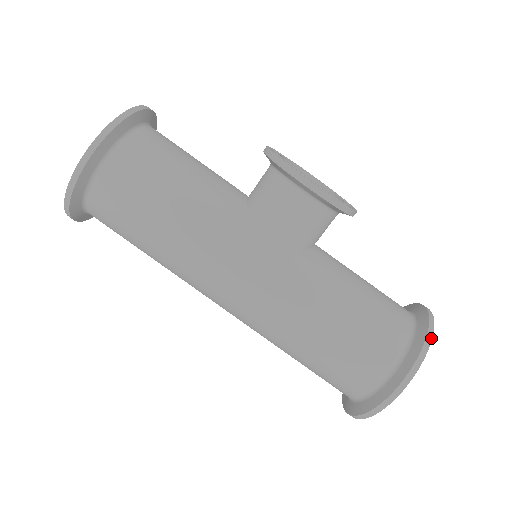
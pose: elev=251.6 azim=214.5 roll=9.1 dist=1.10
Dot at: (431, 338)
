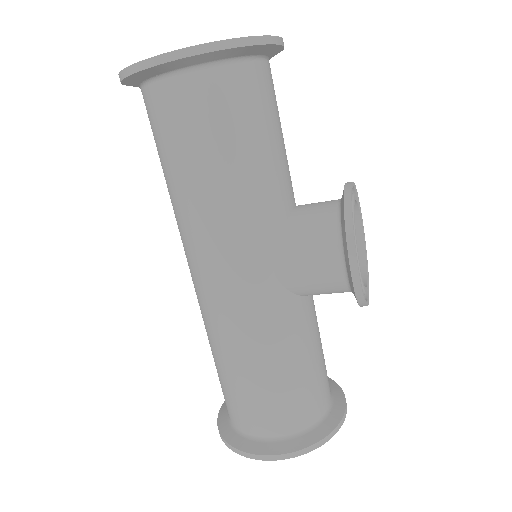
Dot at: (328, 440)
